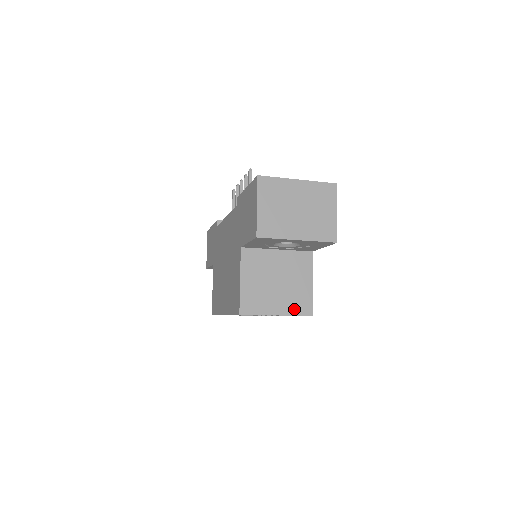
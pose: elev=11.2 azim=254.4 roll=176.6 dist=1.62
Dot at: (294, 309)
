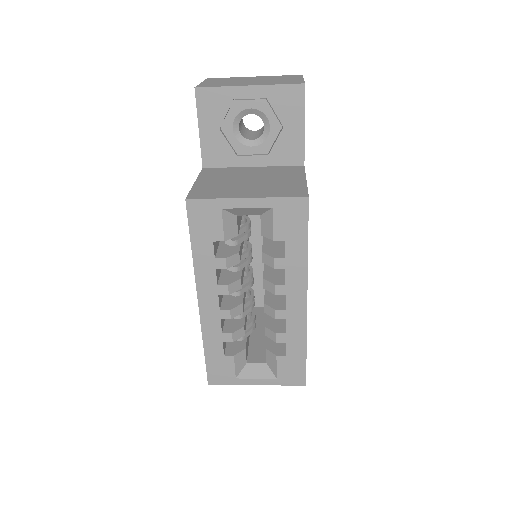
Dot at: (276, 194)
